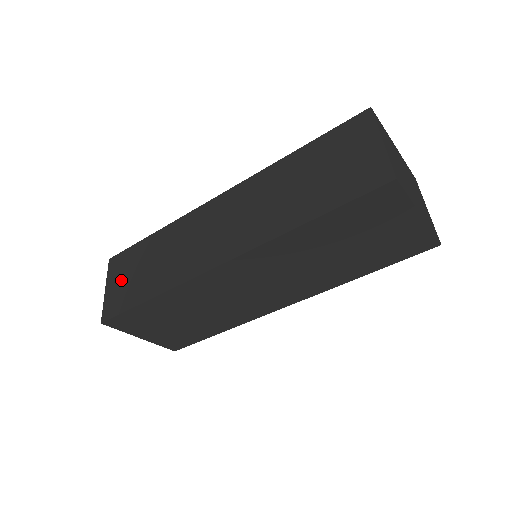
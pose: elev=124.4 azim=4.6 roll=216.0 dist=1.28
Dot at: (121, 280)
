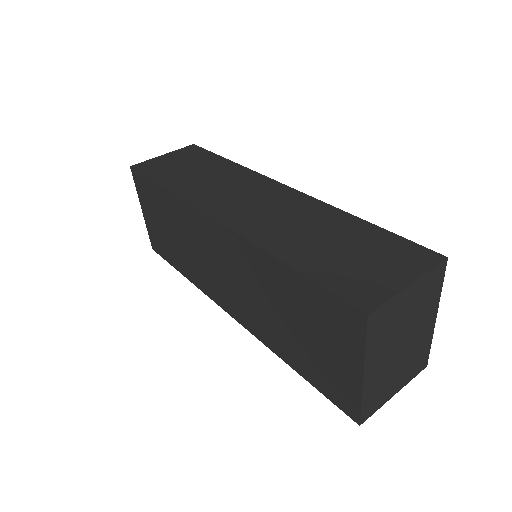
Dot at: (175, 160)
